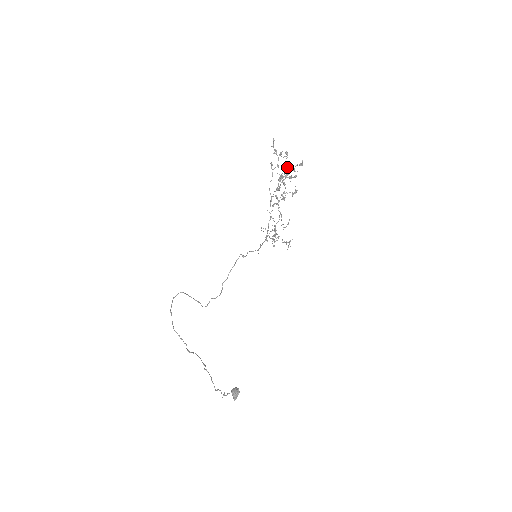
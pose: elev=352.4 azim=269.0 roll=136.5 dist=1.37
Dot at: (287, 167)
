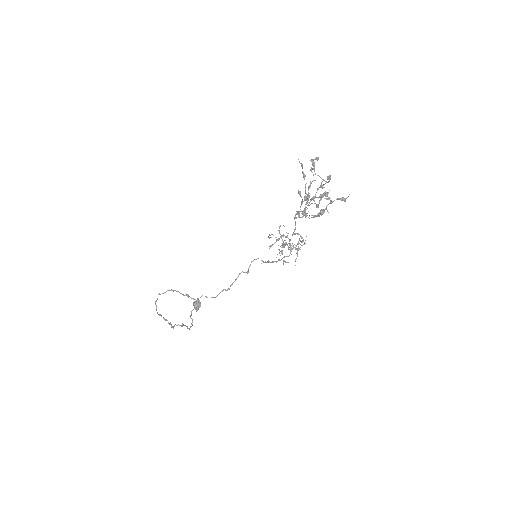
Dot at: (322, 186)
